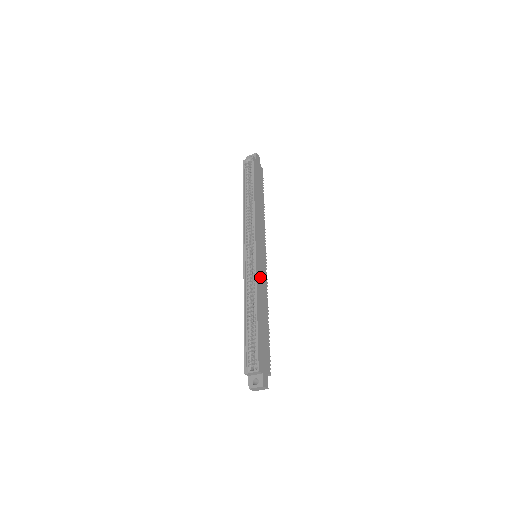
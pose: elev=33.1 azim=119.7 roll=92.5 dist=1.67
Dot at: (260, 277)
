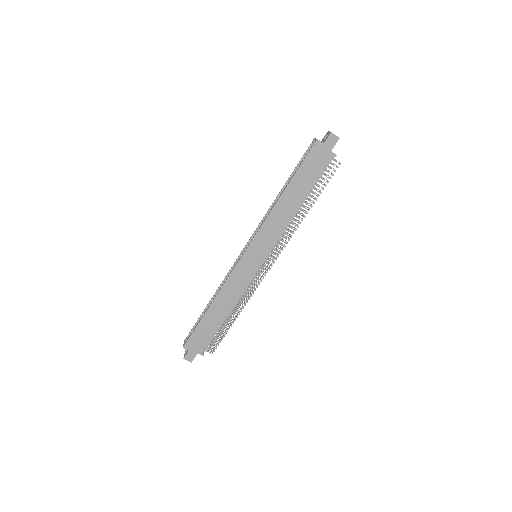
Dot at: (236, 279)
